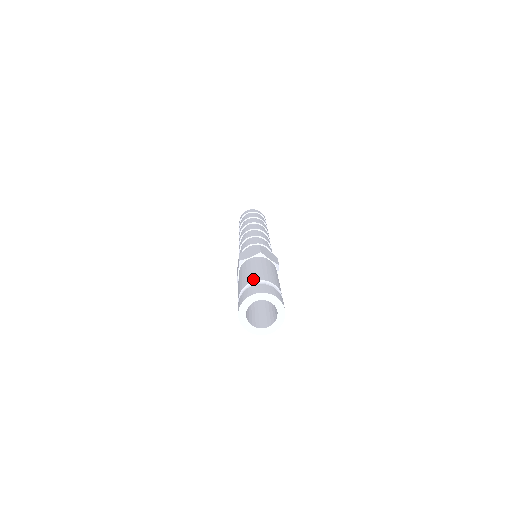
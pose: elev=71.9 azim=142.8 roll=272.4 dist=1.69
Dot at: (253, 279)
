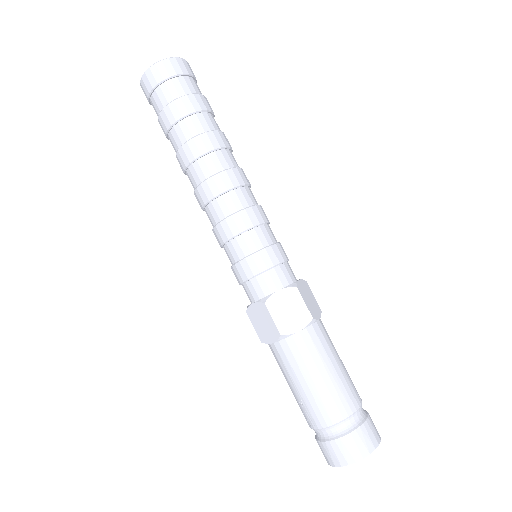
Dot at: (343, 412)
